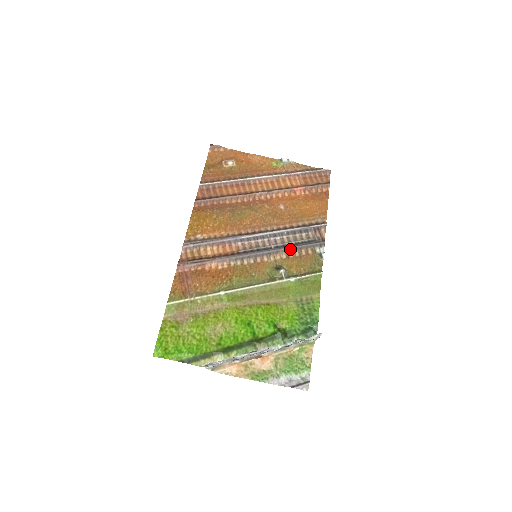
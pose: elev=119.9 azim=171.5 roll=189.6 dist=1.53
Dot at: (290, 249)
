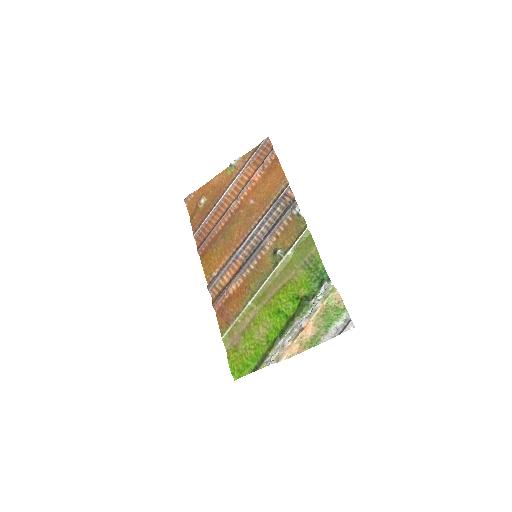
Dot at: (275, 230)
